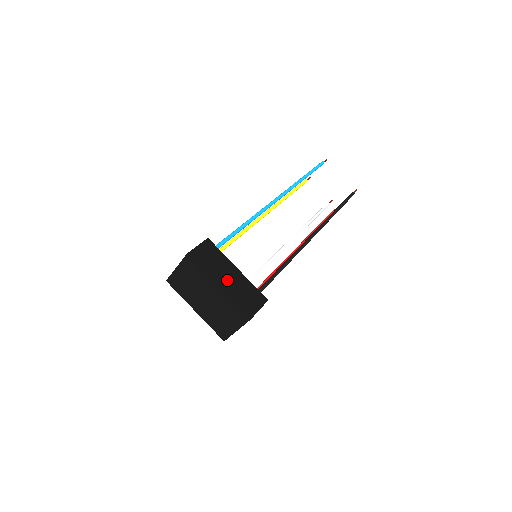
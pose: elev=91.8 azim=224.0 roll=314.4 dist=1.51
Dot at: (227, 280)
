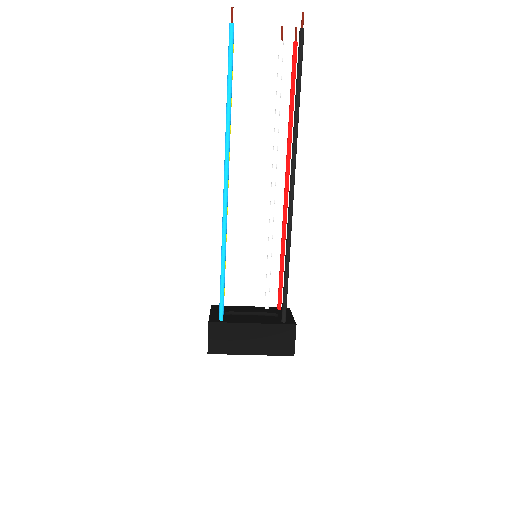
Dot at: (253, 343)
